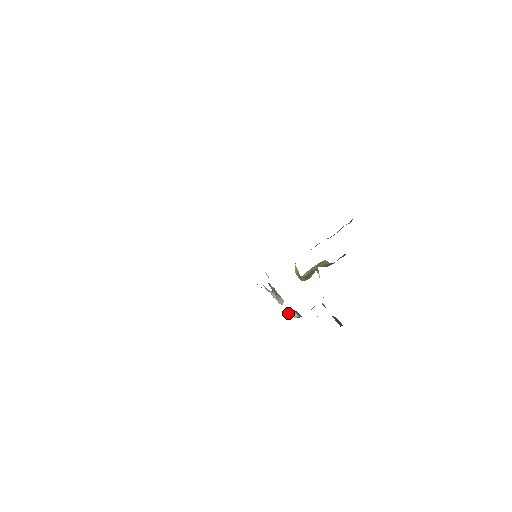
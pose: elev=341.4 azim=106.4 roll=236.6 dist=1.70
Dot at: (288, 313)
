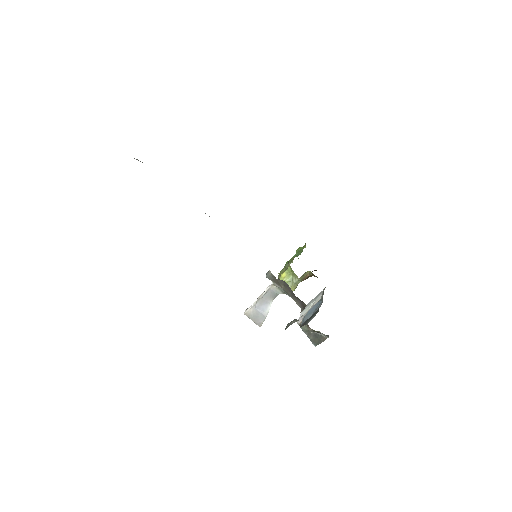
Dot at: (294, 321)
